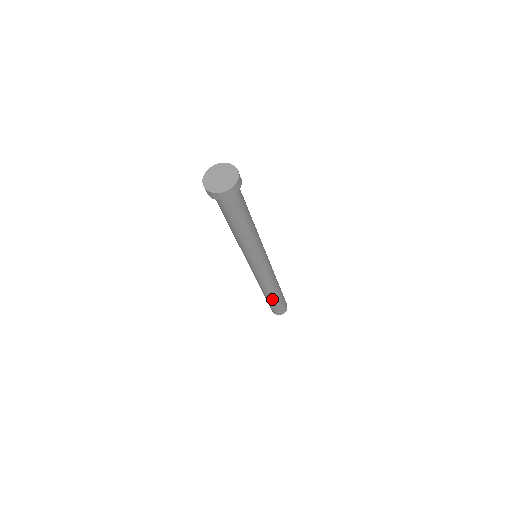
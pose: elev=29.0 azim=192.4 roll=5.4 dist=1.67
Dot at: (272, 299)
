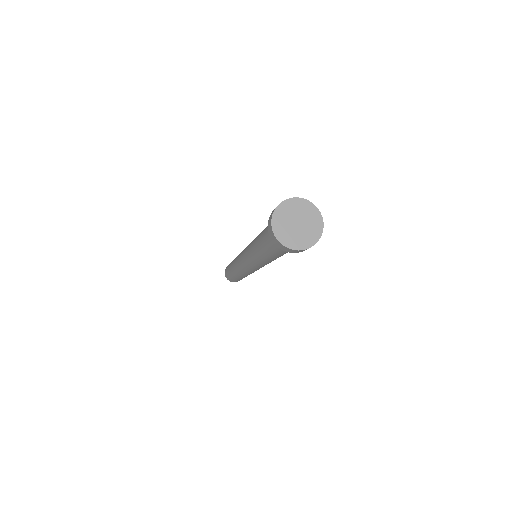
Dot at: (244, 277)
